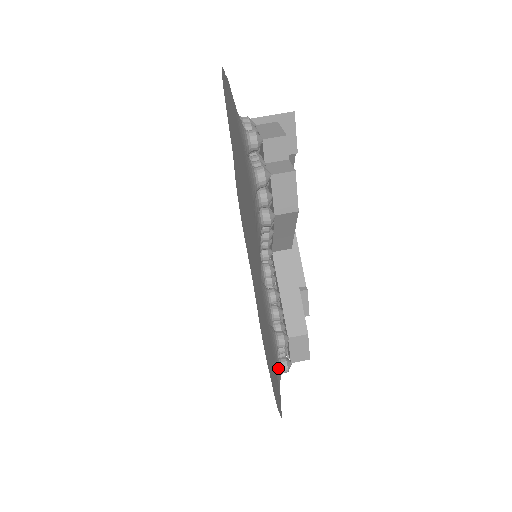
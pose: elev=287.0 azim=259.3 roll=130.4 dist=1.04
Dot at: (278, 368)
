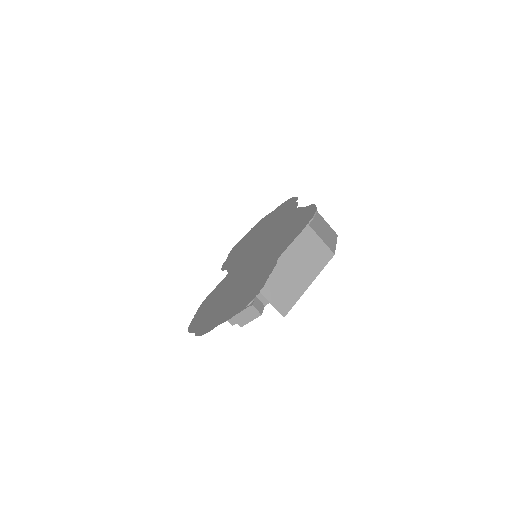
Dot at: occluded
